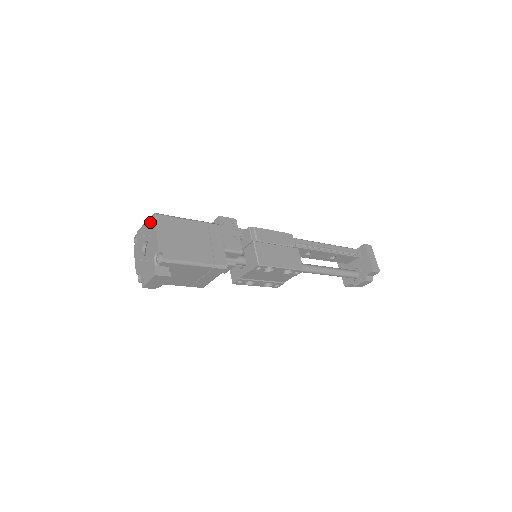
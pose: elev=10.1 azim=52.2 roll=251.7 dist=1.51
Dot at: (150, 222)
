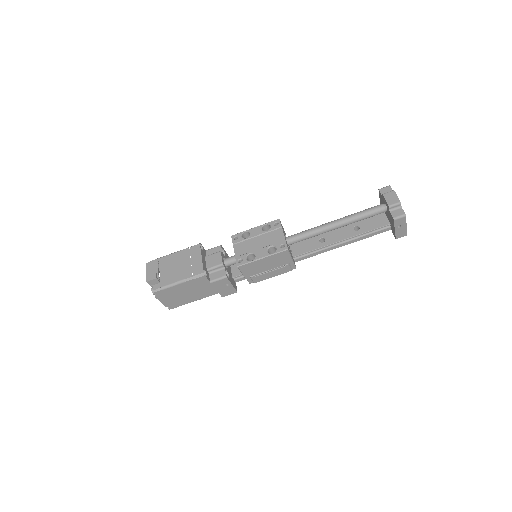
Dot at: occluded
